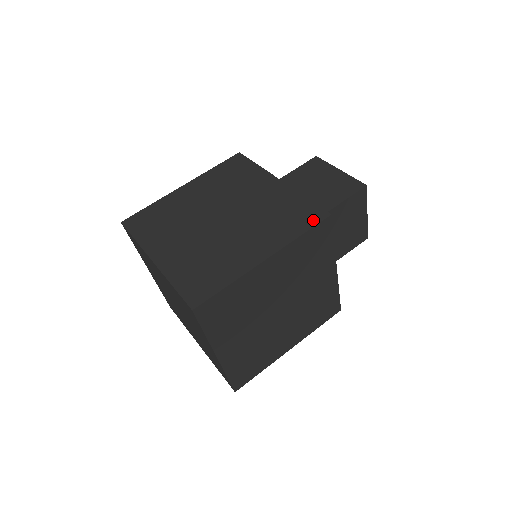
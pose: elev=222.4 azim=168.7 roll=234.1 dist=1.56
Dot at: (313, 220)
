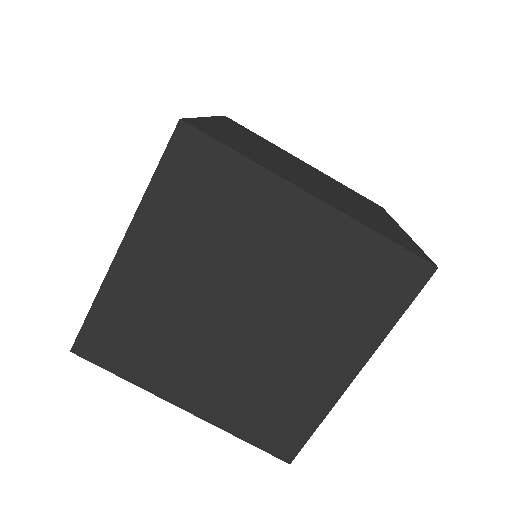
Dot at: occluded
